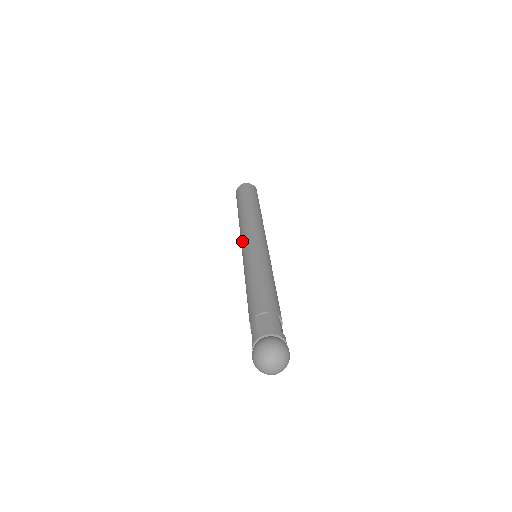
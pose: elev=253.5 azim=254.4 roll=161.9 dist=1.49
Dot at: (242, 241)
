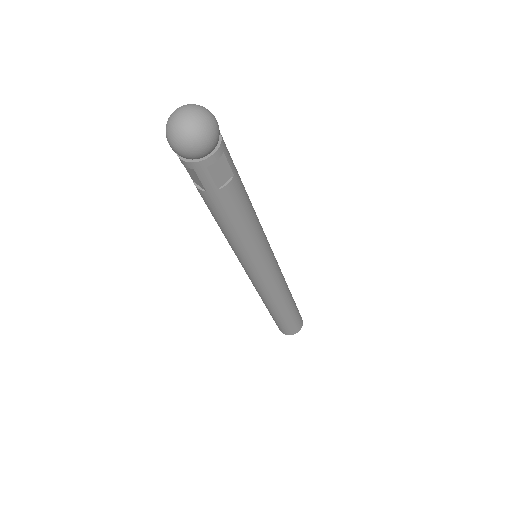
Dot at: occluded
